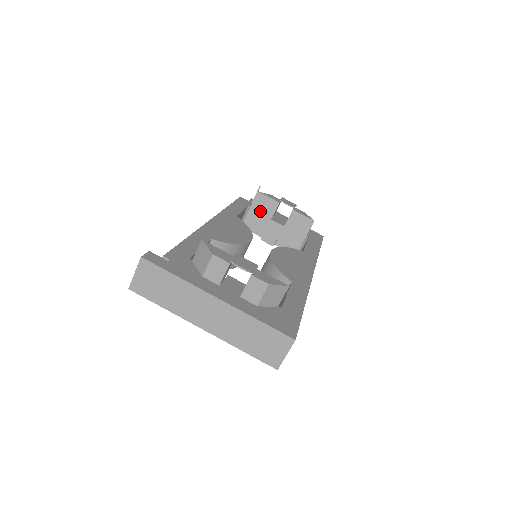
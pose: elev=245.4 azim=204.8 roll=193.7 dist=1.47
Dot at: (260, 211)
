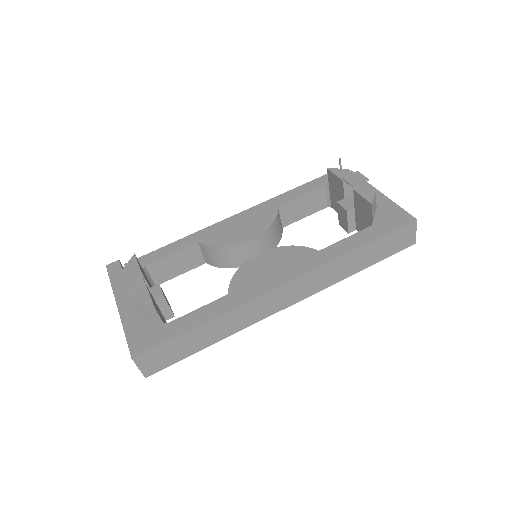
Dot at: (335, 190)
